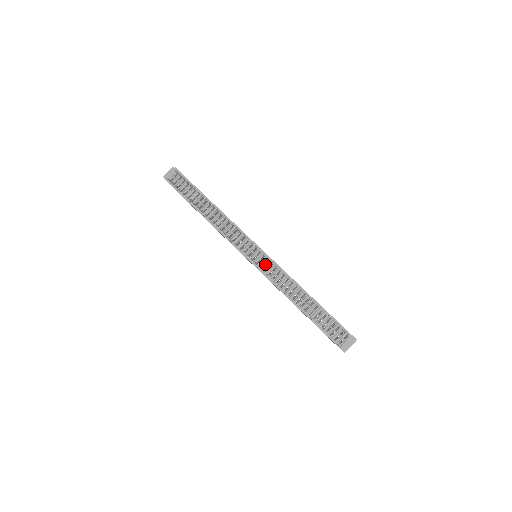
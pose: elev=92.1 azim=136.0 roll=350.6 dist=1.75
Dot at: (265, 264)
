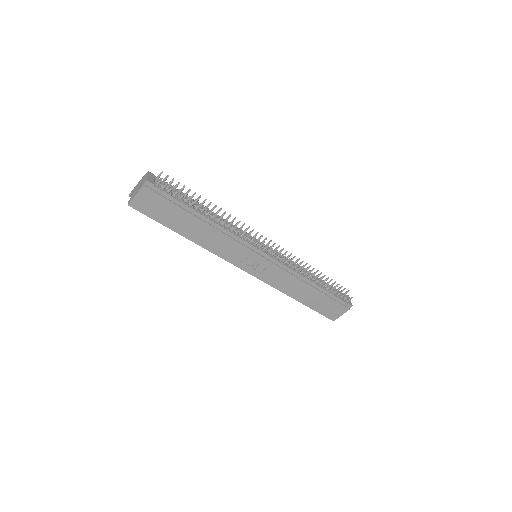
Dot at: (276, 255)
